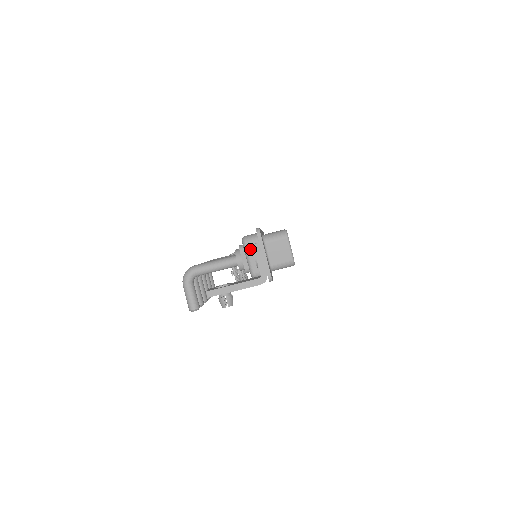
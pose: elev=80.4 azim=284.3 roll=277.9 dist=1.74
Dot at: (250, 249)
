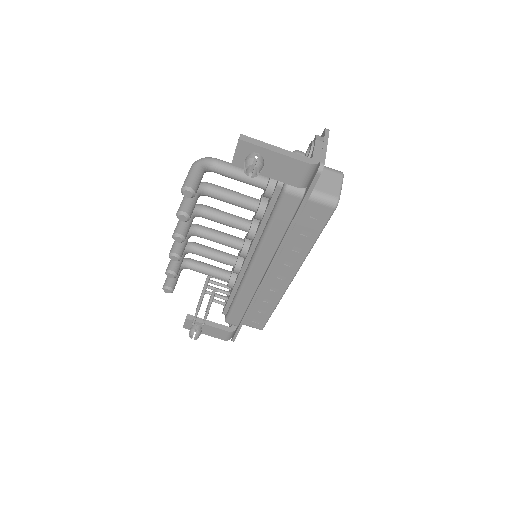
Dot at: occluded
